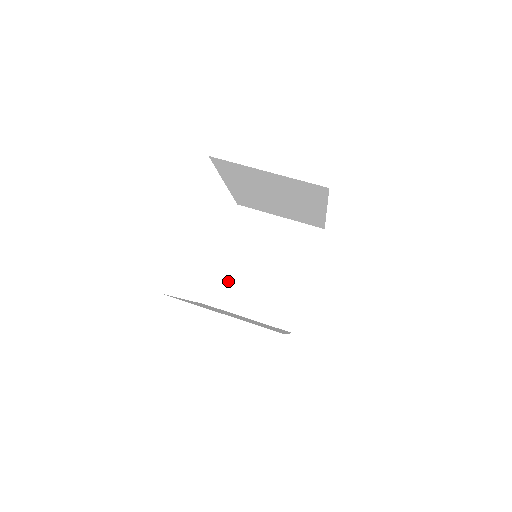
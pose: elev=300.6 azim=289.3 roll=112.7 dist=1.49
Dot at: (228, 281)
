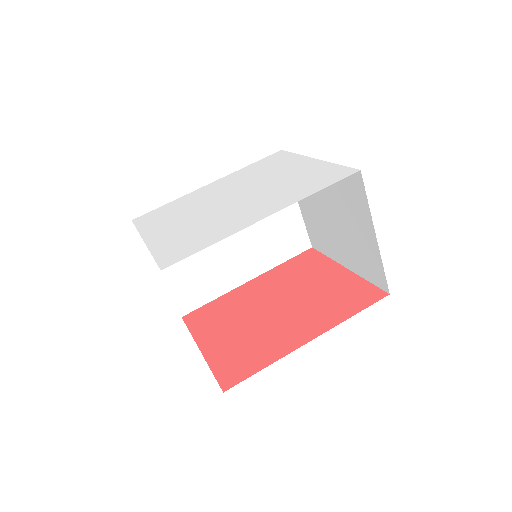
Dot at: occluded
